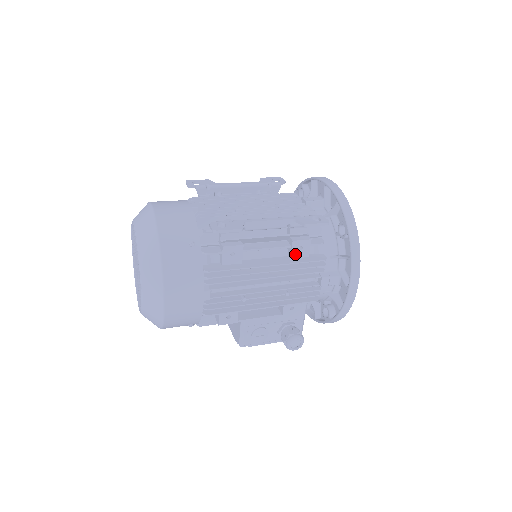
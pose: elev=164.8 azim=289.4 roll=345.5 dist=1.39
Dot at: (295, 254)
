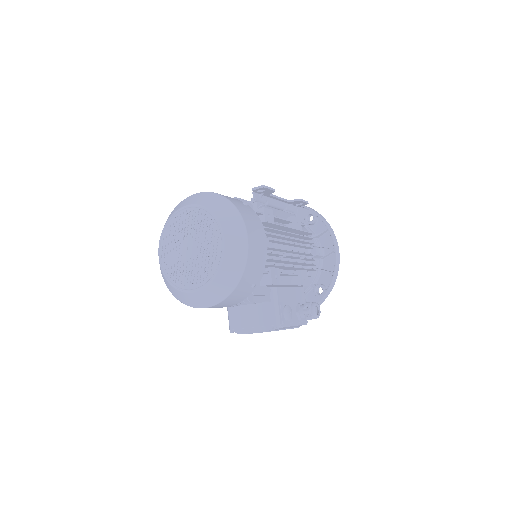
Dot at: (296, 228)
